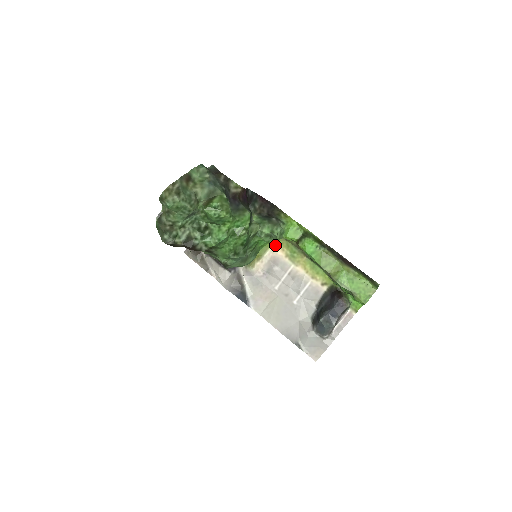
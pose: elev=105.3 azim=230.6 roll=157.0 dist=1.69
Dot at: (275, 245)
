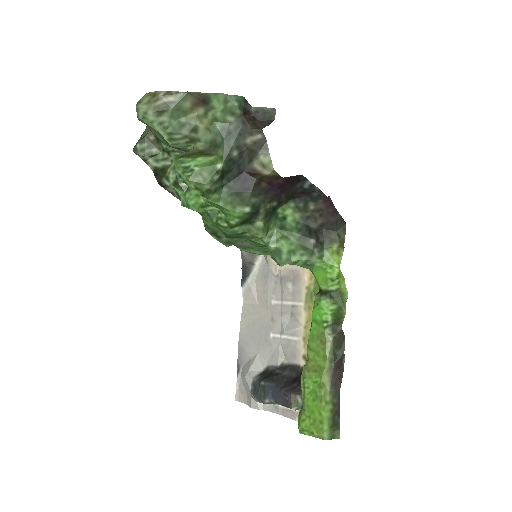
Dot at: occluded
